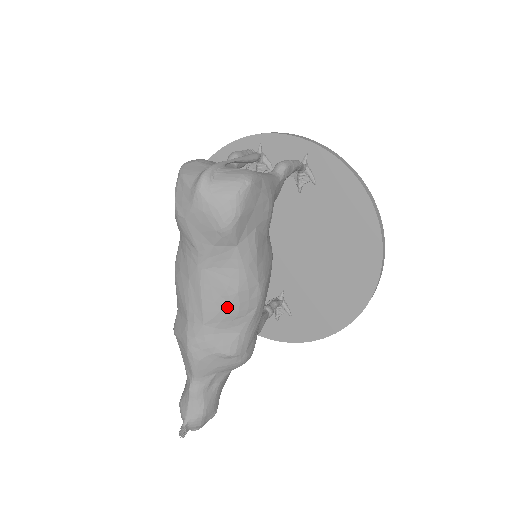
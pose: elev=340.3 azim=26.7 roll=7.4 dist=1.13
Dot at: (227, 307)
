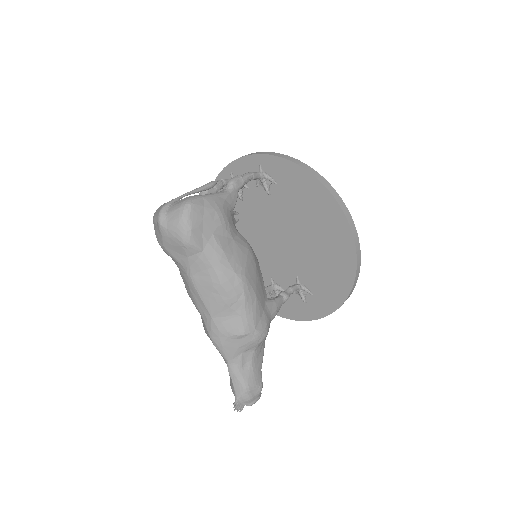
Dot at: (220, 298)
